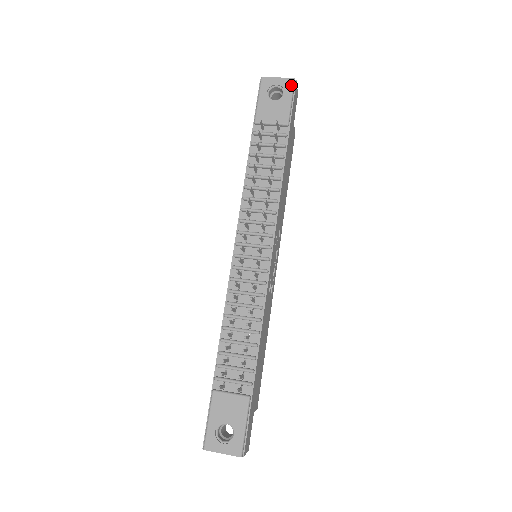
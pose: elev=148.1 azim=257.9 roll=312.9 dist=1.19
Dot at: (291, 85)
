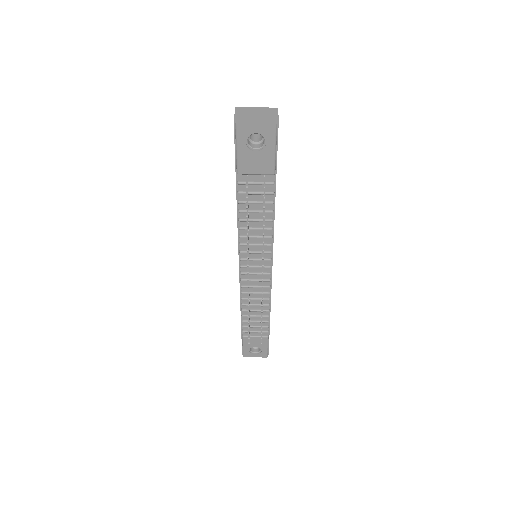
Dot at: (273, 133)
